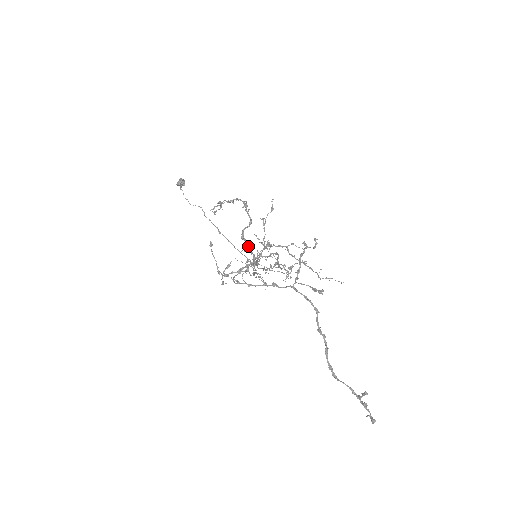
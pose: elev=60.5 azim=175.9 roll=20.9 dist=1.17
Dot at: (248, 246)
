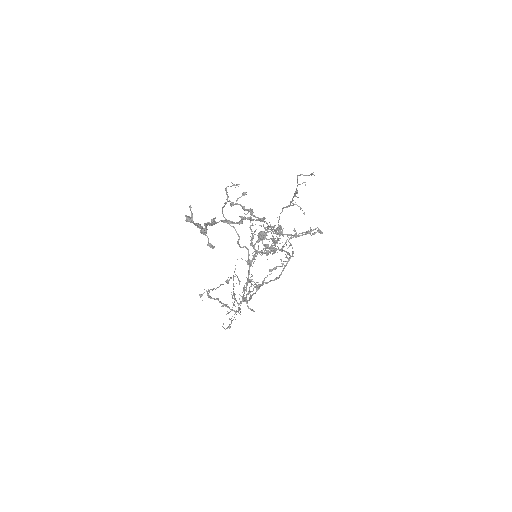
Dot at: (254, 293)
